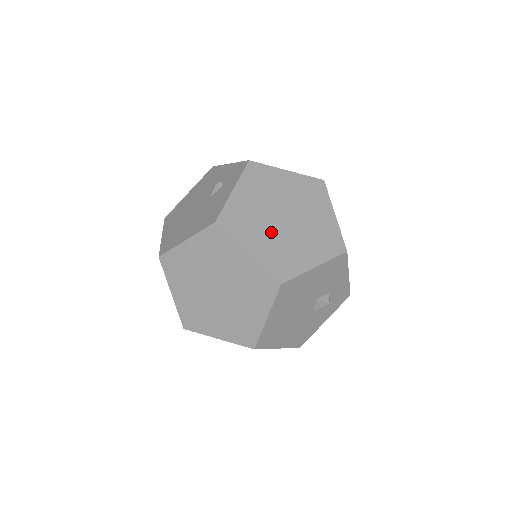
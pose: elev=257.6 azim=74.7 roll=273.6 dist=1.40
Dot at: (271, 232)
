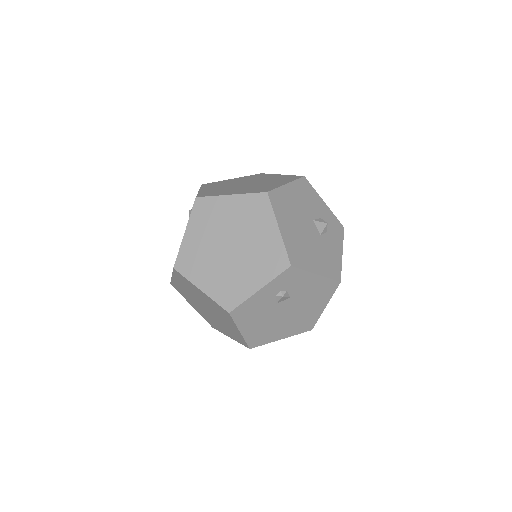
Dot at: (241, 188)
